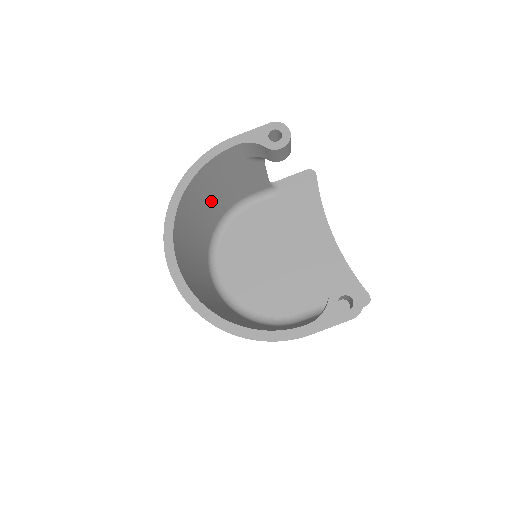
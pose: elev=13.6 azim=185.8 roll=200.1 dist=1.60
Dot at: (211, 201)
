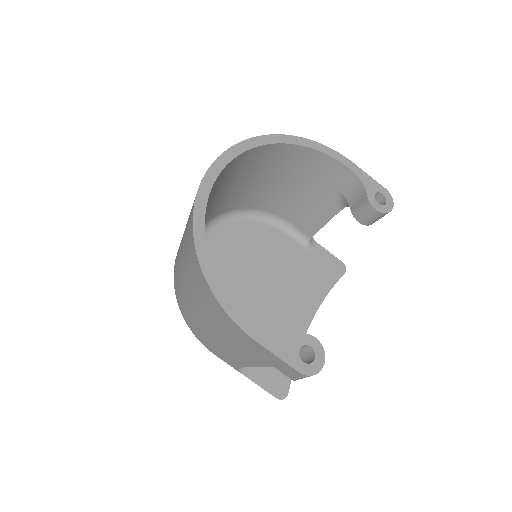
Dot at: (275, 184)
